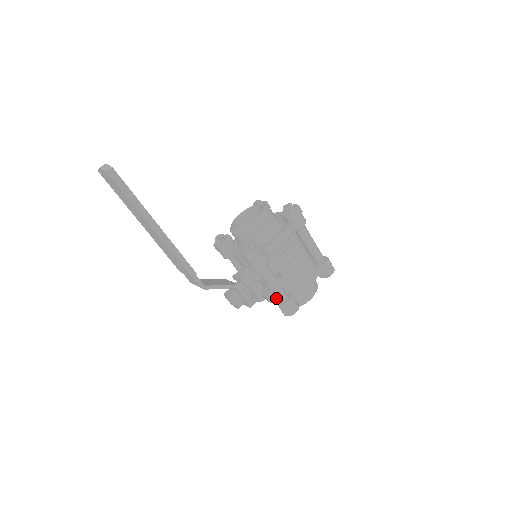
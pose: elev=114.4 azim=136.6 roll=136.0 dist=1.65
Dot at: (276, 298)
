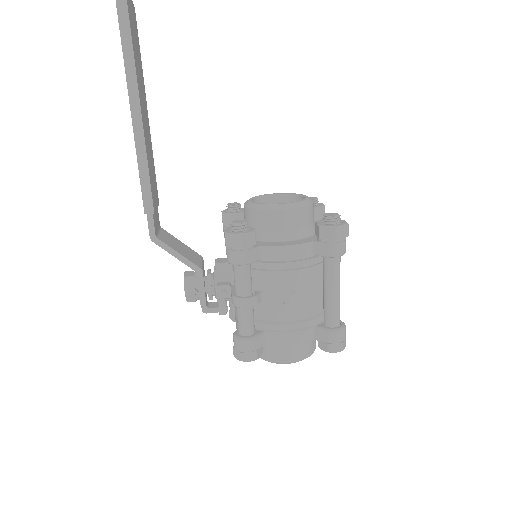
Dot at: occluded
